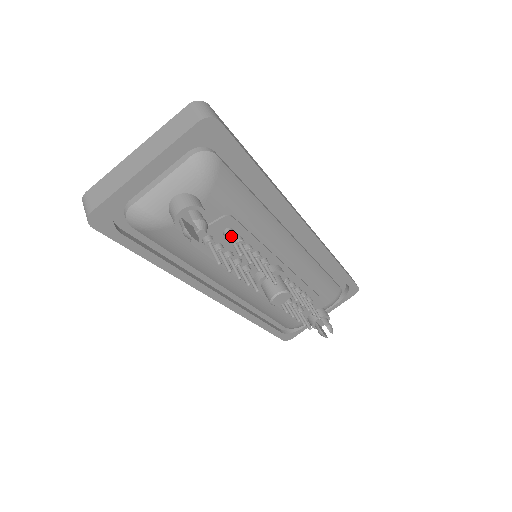
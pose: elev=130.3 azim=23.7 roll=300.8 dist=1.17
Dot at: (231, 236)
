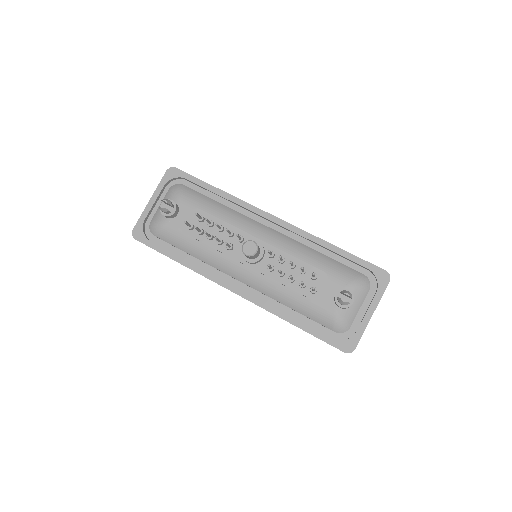
Dot at: occluded
